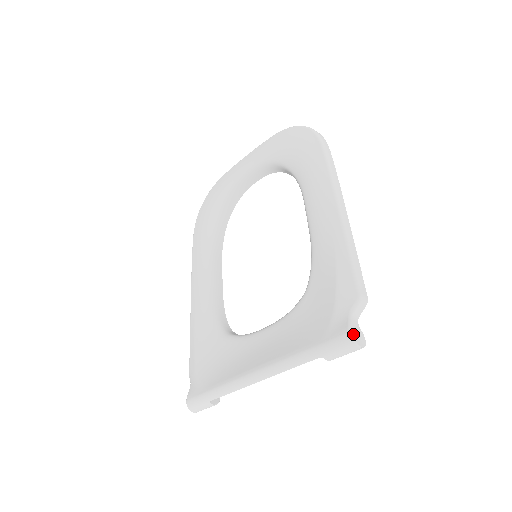
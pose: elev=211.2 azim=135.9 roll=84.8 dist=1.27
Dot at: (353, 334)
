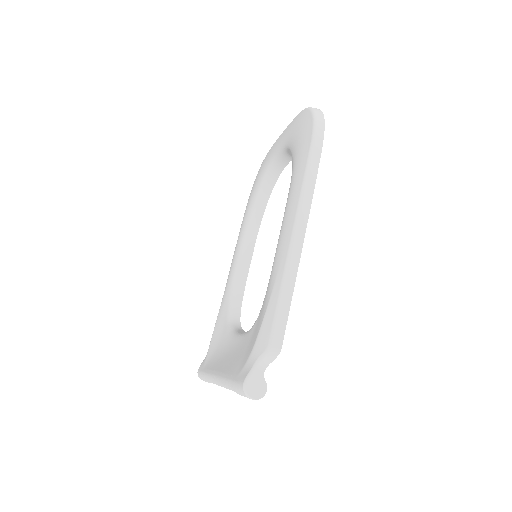
Dot at: (247, 386)
